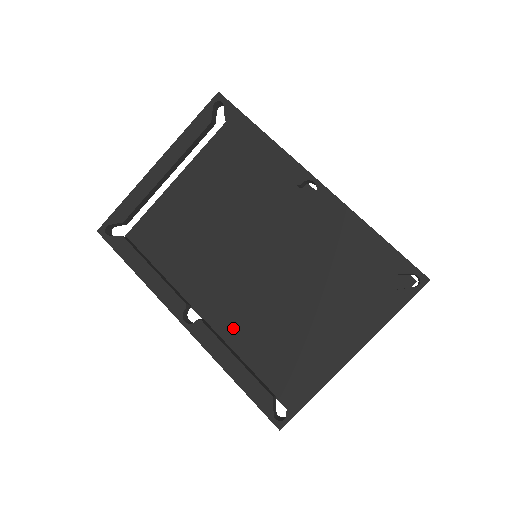
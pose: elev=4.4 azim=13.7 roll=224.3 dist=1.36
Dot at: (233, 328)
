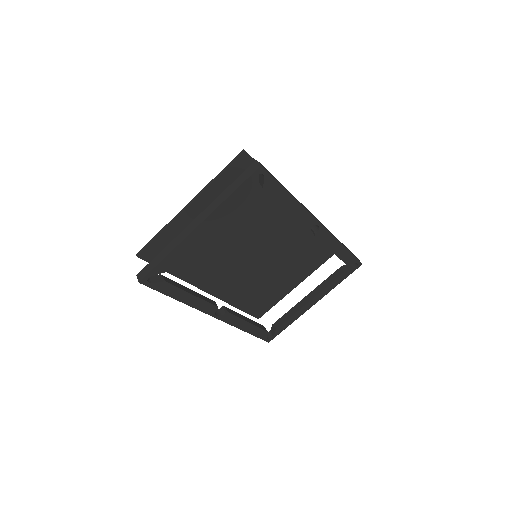
Dot at: (229, 292)
